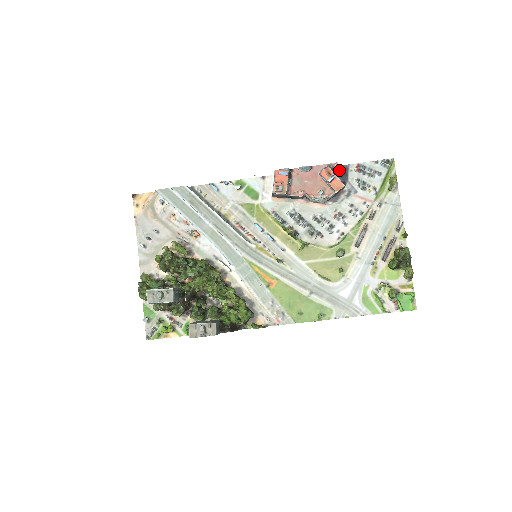
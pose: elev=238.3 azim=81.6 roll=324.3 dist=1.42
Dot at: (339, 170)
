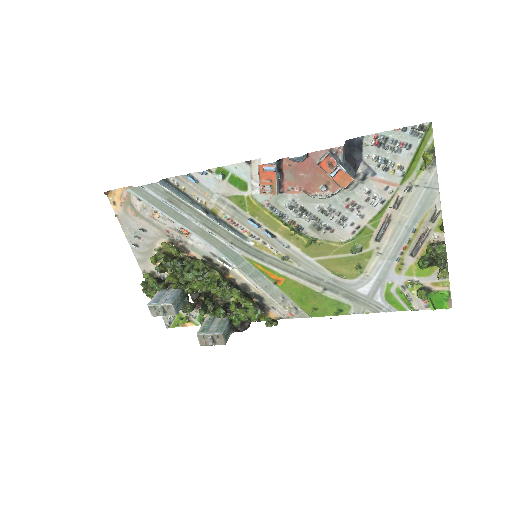
Dot at: (349, 146)
